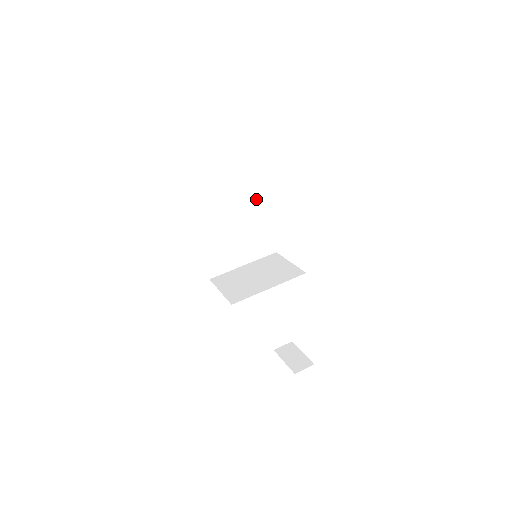
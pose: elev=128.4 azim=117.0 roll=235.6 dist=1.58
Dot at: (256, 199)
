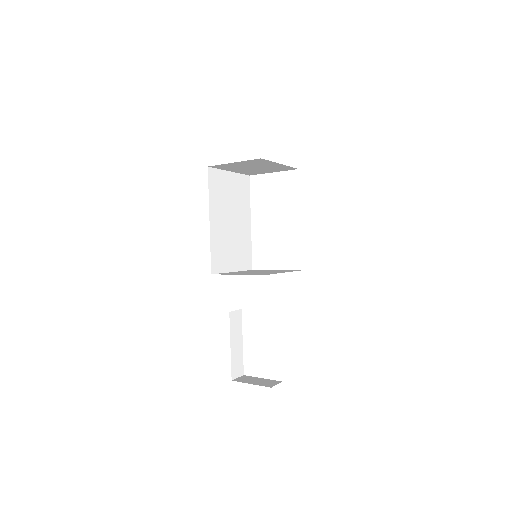
Dot at: (247, 216)
